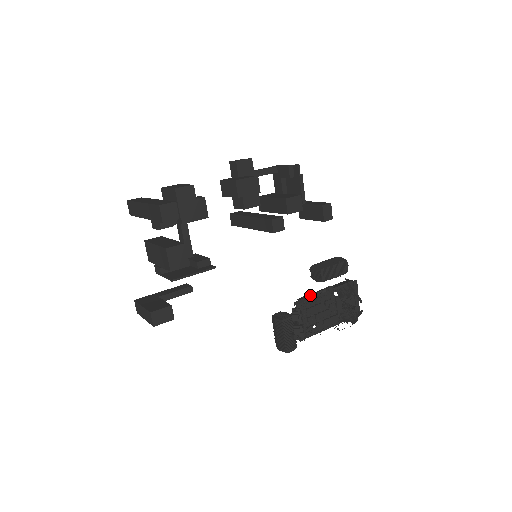
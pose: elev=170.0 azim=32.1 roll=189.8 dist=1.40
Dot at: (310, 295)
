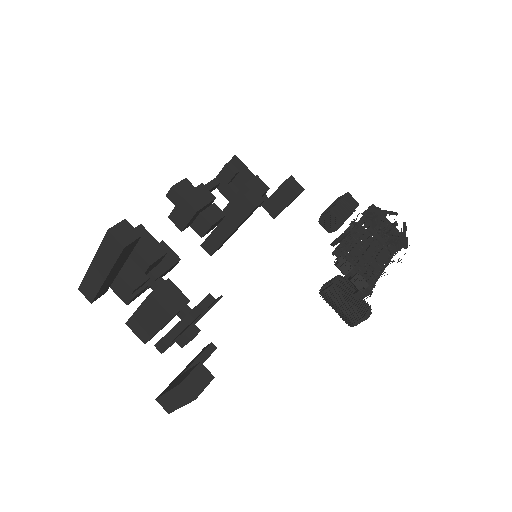
Dot at: (341, 234)
